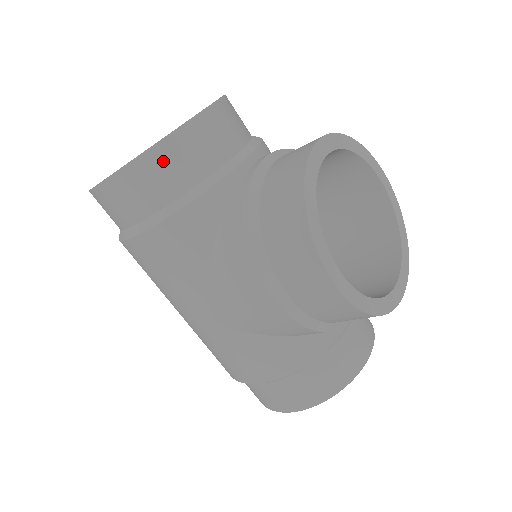
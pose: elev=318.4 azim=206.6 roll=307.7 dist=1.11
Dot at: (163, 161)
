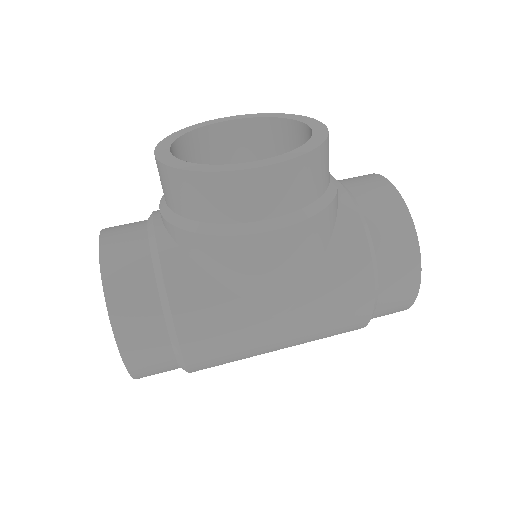
Dot at: (120, 290)
